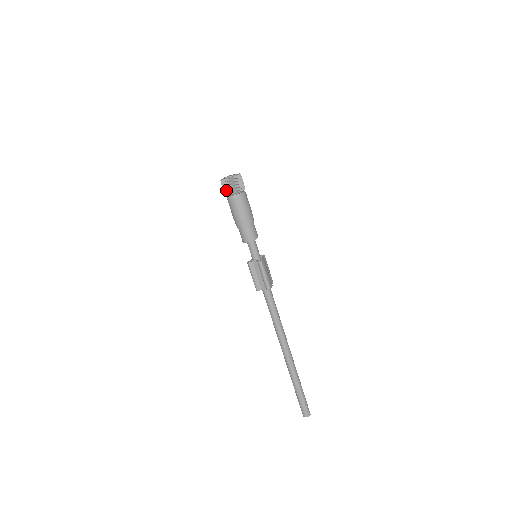
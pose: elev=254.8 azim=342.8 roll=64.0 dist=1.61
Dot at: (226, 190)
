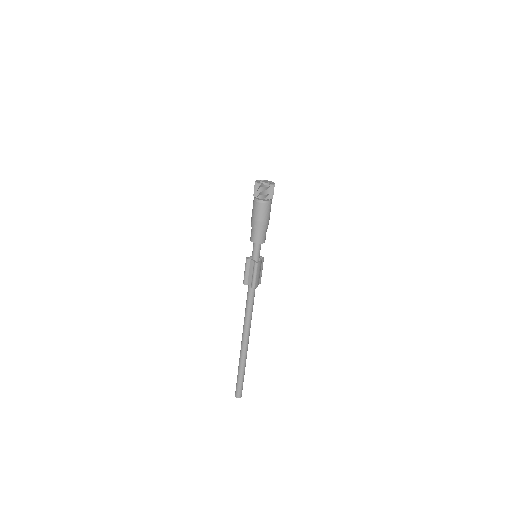
Dot at: (256, 192)
